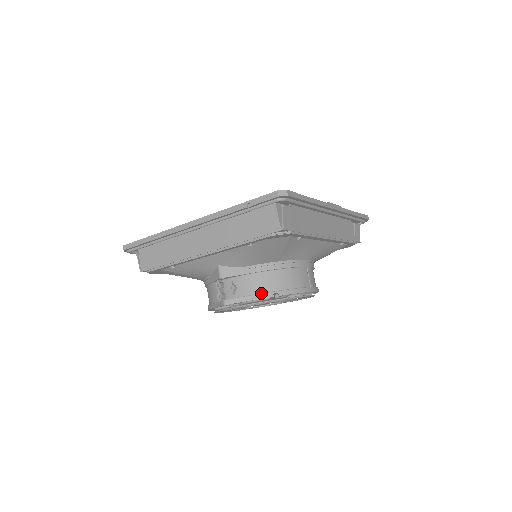
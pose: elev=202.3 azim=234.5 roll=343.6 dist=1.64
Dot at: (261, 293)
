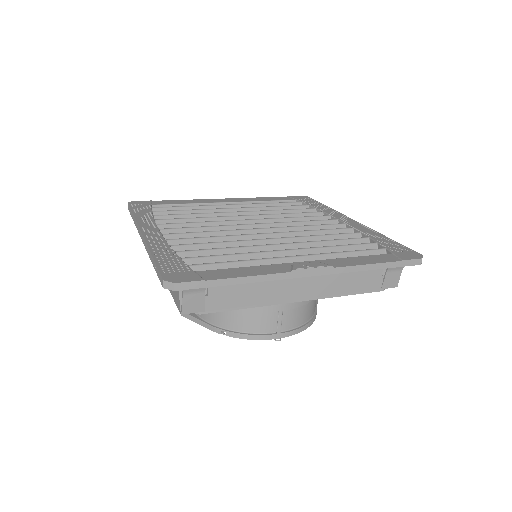
Dot at: (211, 323)
